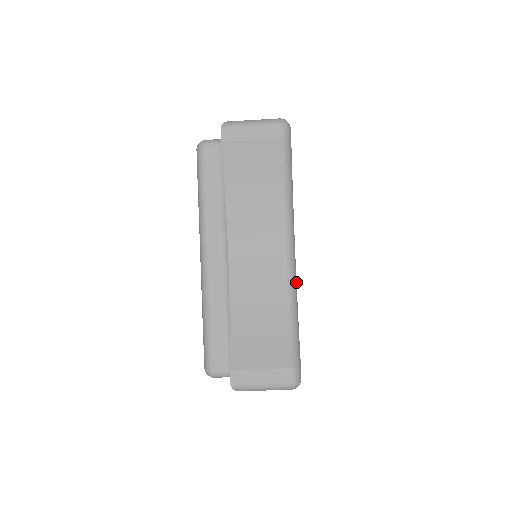
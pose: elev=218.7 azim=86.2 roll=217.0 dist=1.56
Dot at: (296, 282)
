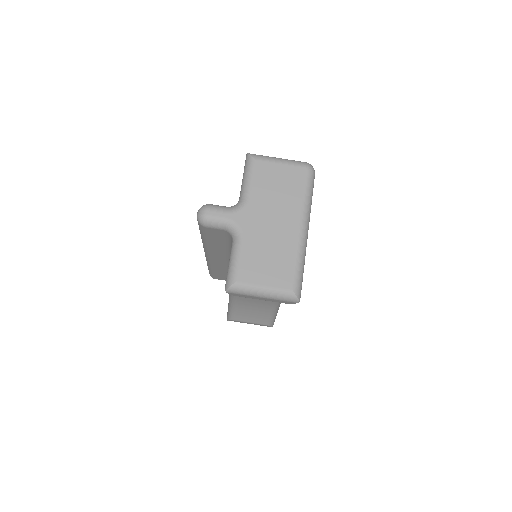
Dot at: occluded
